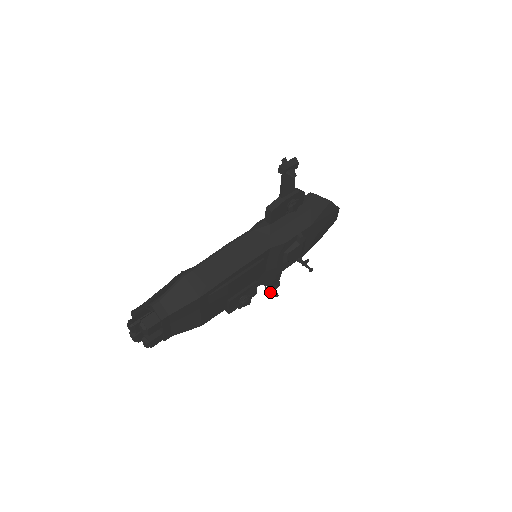
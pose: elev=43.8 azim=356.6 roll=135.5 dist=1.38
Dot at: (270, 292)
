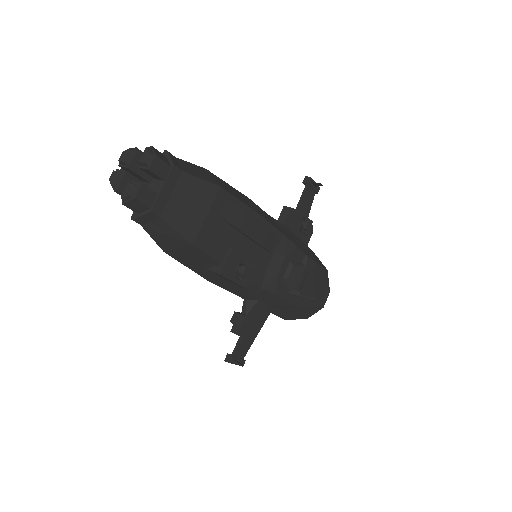
Dot at: (234, 359)
